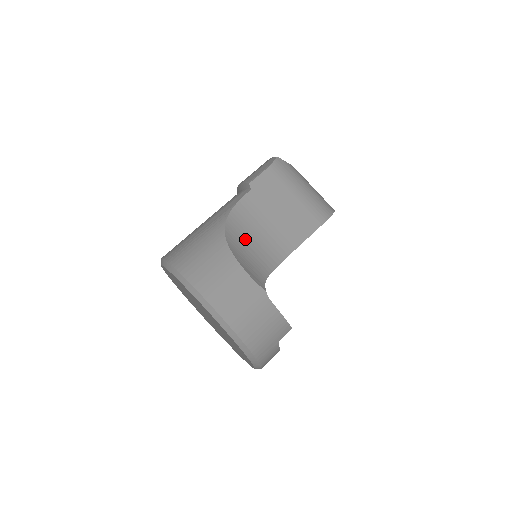
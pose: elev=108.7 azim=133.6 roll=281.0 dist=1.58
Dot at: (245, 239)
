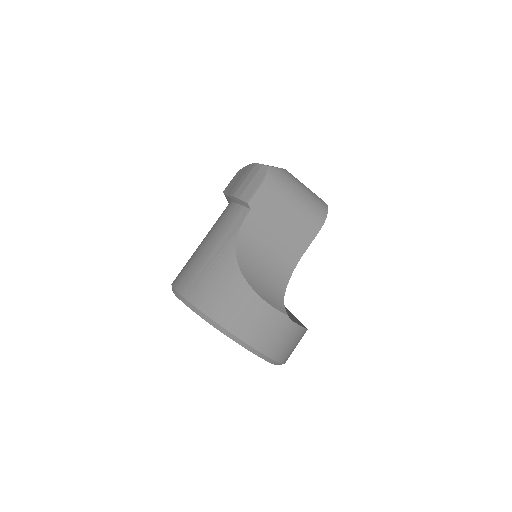
Dot at: (256, 264)
